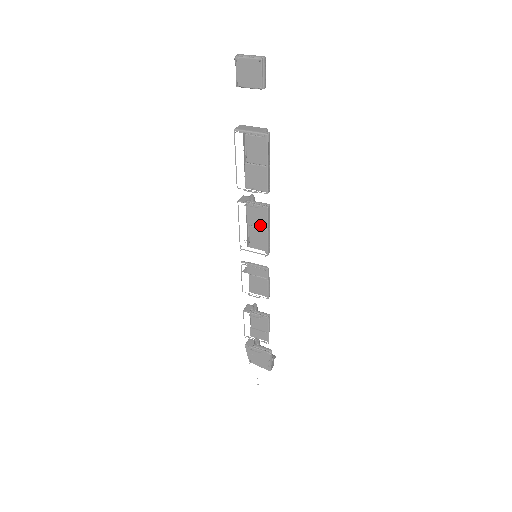
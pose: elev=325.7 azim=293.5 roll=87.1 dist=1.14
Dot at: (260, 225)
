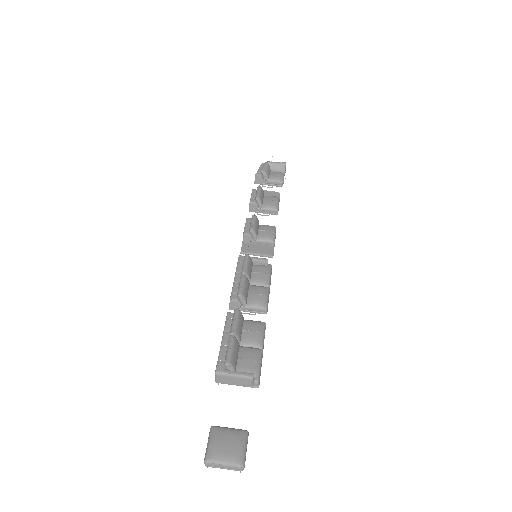
Dot at: occluded
